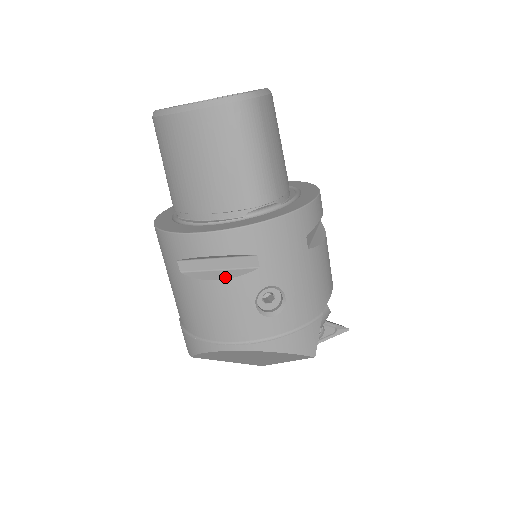
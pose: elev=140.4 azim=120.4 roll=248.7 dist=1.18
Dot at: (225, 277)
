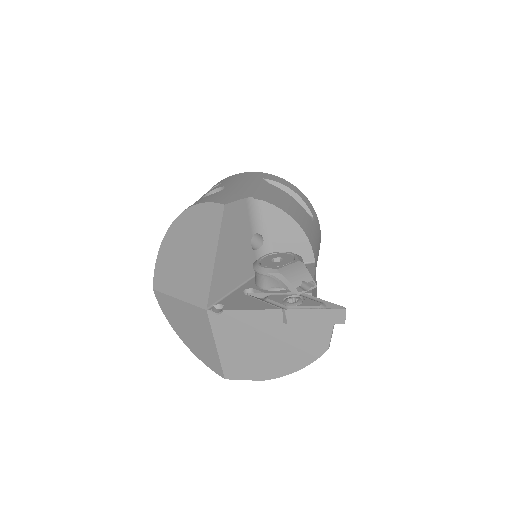
Dot at: occluded
